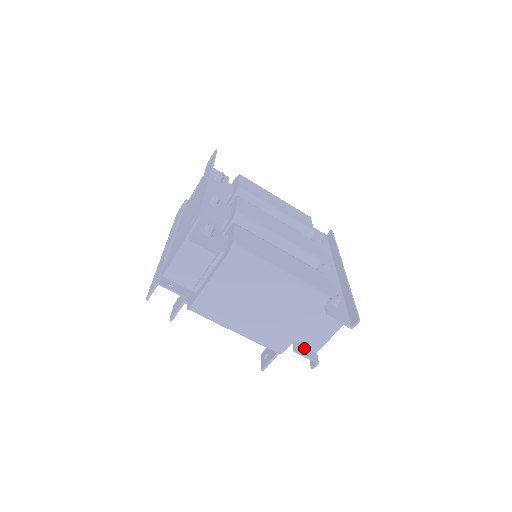
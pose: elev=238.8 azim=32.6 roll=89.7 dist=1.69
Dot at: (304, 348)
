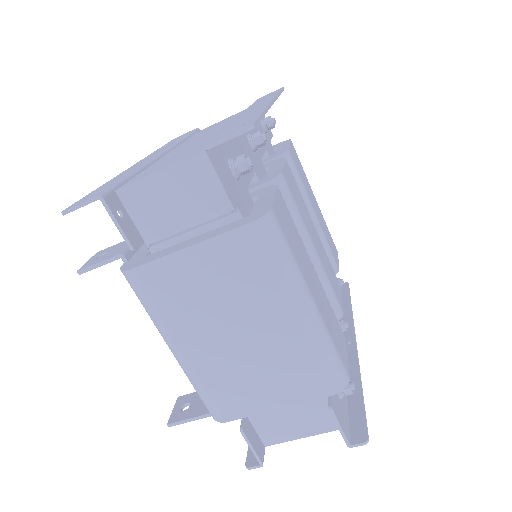
Dot at: (254, 431)
